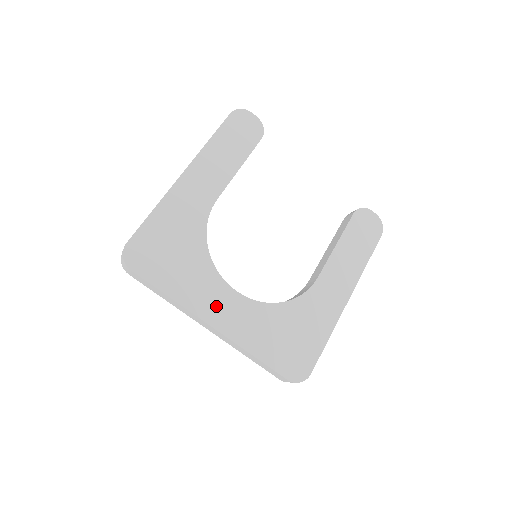
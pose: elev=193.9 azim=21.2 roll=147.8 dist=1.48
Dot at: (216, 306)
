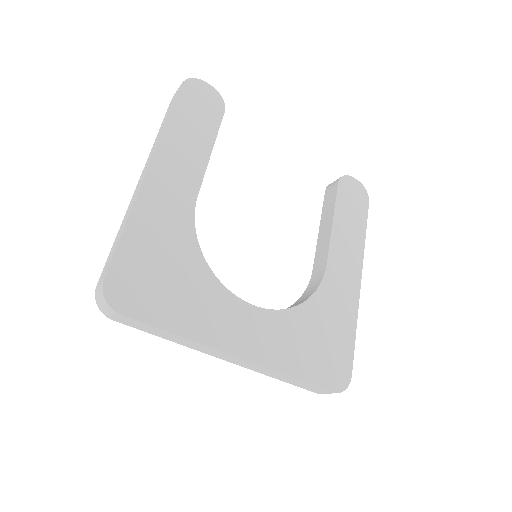
Dot at: (235, 330)
